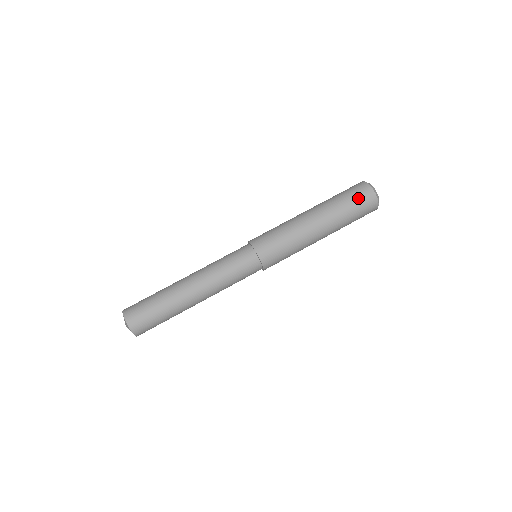
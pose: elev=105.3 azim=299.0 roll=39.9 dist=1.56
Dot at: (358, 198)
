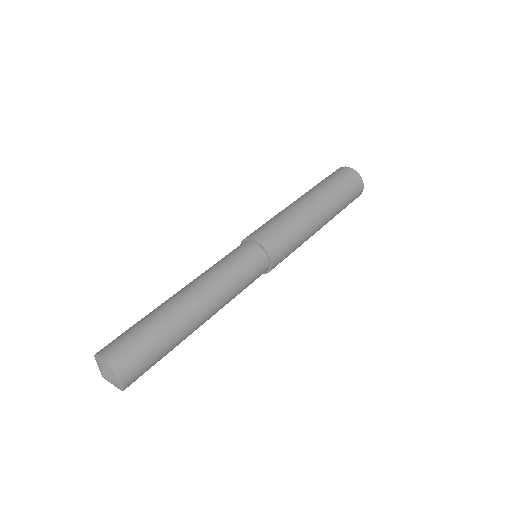
Dot at: (336, 175)
